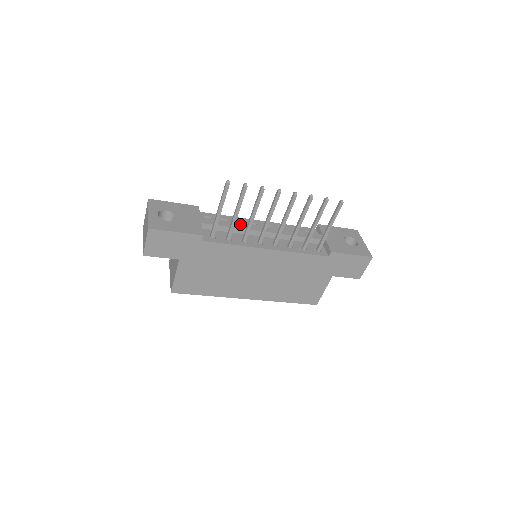
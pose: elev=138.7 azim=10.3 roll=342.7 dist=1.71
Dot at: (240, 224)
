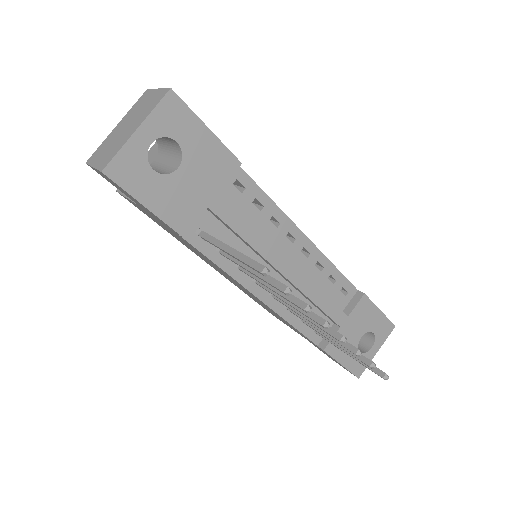
Dot at: (264, 241)
